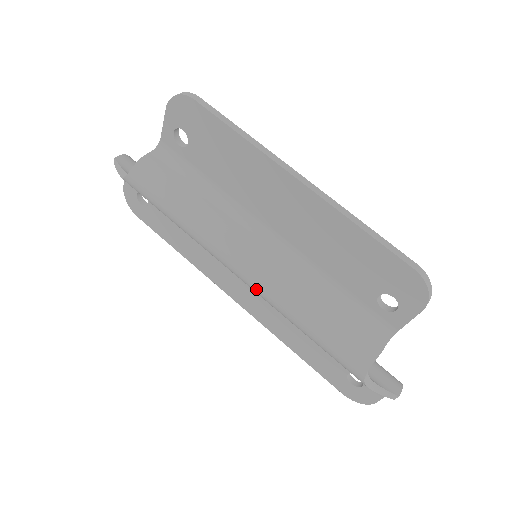
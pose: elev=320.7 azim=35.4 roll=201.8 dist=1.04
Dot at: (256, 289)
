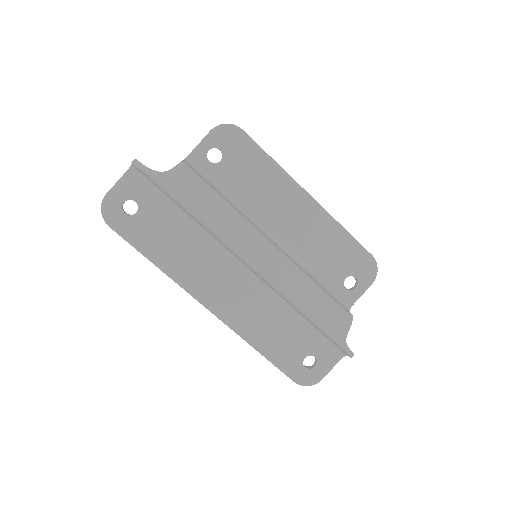
Dot at: (275, 272)
